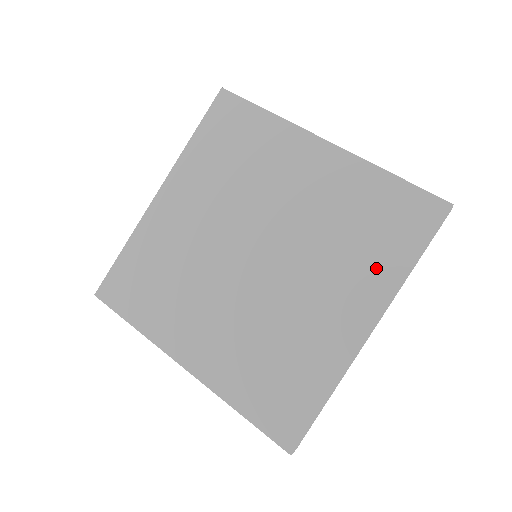
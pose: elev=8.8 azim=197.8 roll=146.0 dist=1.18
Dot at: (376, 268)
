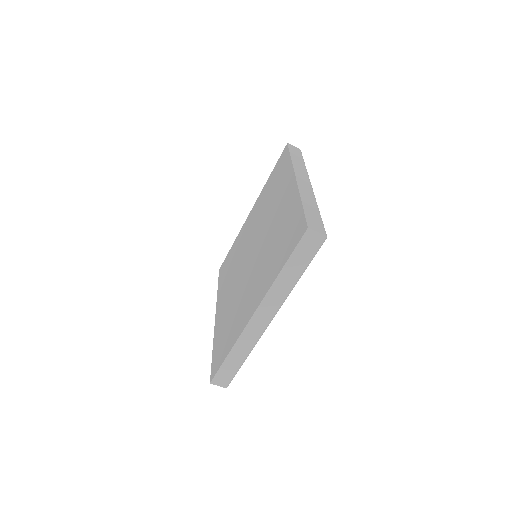
Dot at: (283, 179)
